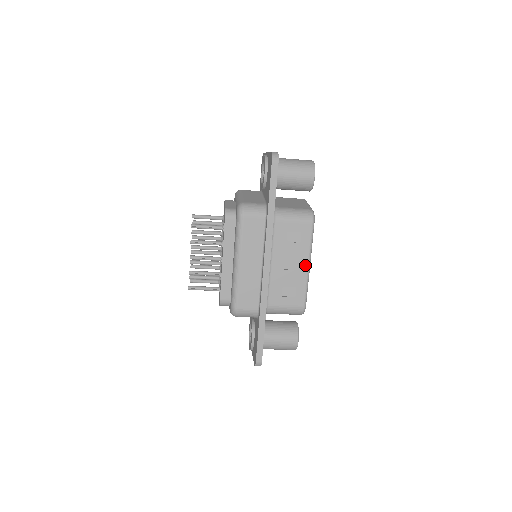
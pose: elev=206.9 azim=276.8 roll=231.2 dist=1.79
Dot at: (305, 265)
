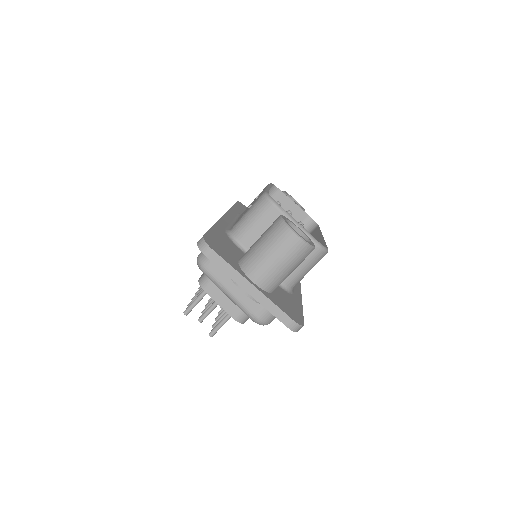
Dot at: occluded
